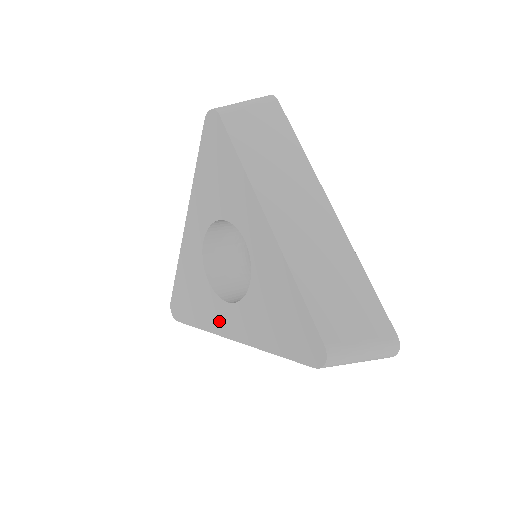
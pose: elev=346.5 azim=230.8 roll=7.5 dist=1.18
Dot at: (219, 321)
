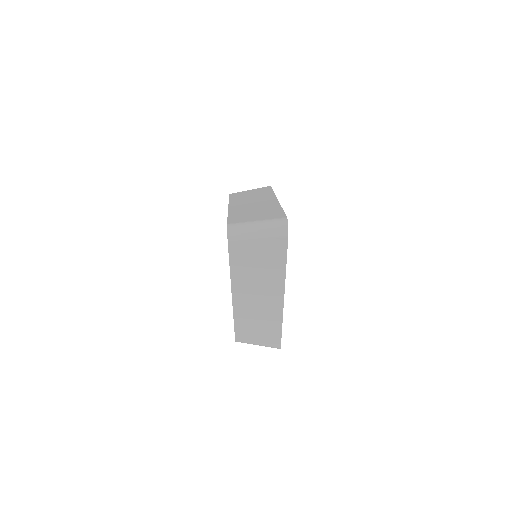
Dot at: occluded
